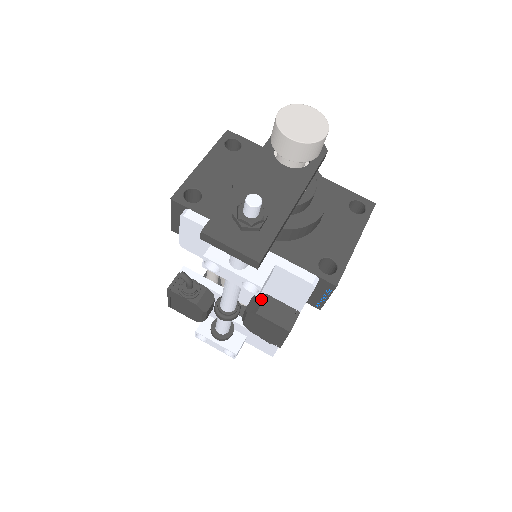
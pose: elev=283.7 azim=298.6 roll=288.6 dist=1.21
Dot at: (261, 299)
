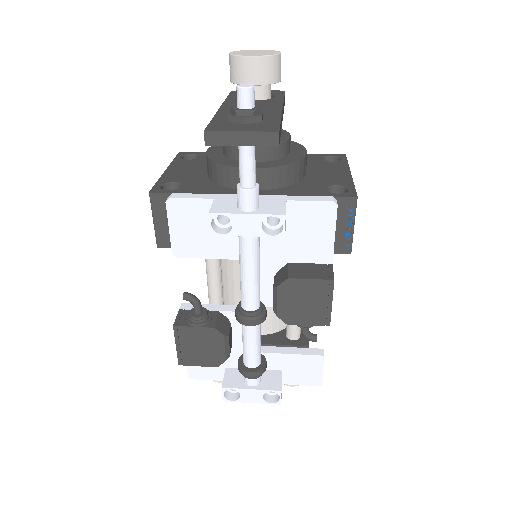
Dot at: (285, 269)
